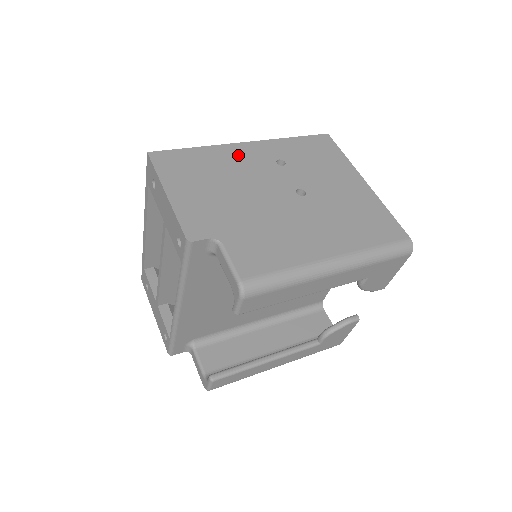
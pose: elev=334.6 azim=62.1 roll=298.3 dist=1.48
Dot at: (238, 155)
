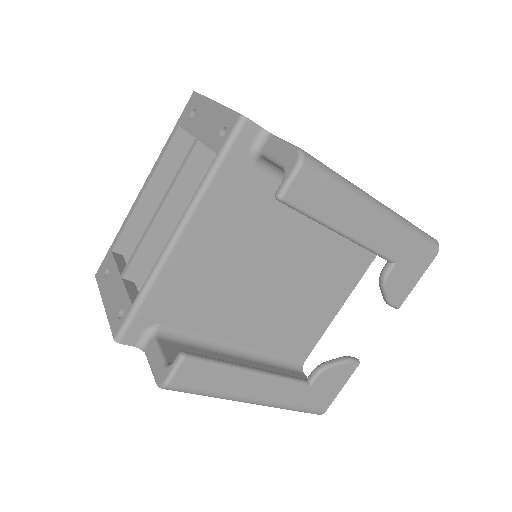
Dot at: occluded
